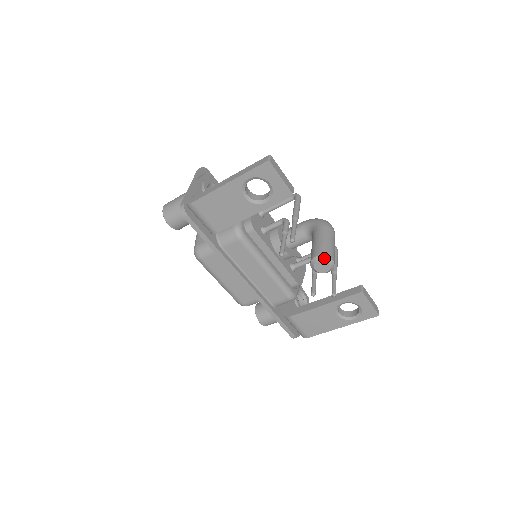
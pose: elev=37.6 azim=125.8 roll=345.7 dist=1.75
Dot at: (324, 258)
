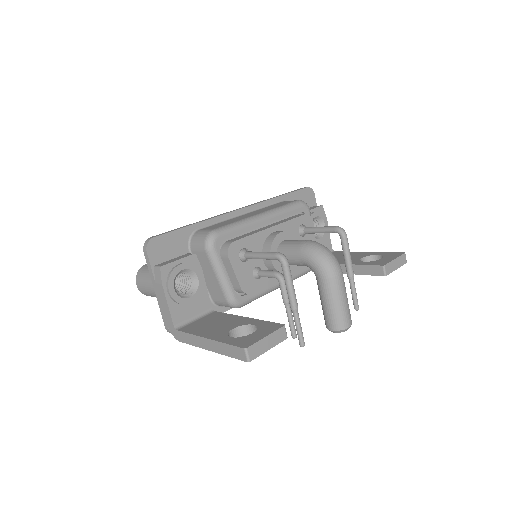
Dot at: (340, 332)
